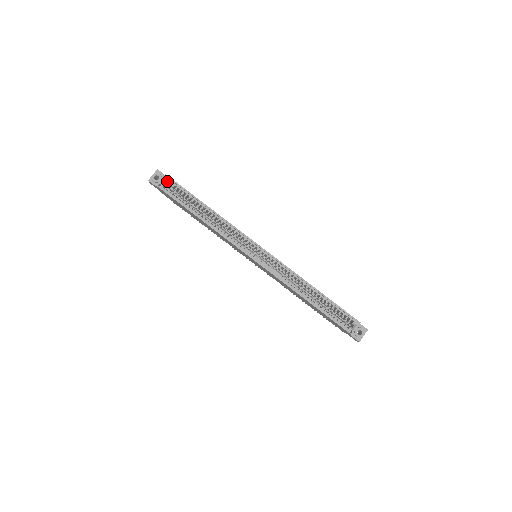
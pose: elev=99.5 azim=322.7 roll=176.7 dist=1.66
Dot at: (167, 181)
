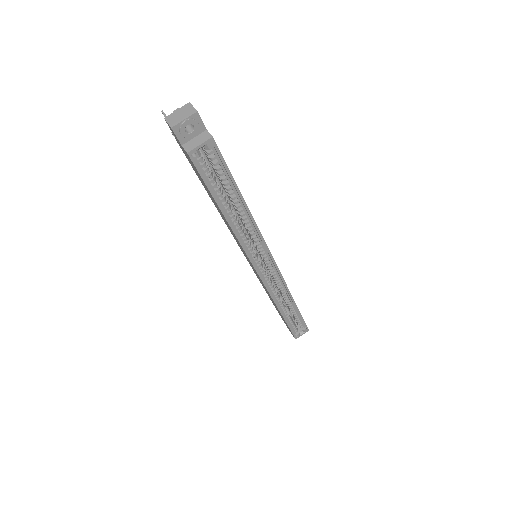
Dot at: (208, 148)
